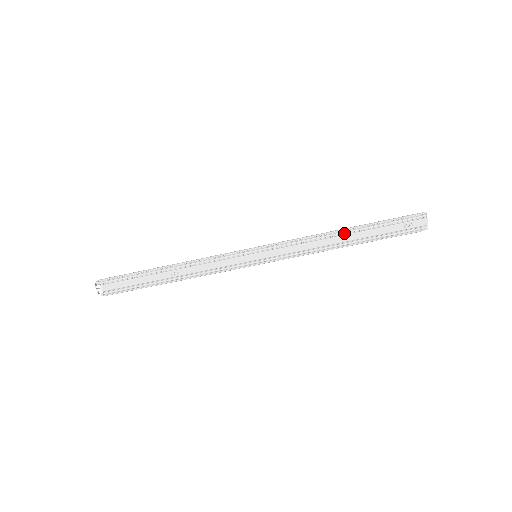
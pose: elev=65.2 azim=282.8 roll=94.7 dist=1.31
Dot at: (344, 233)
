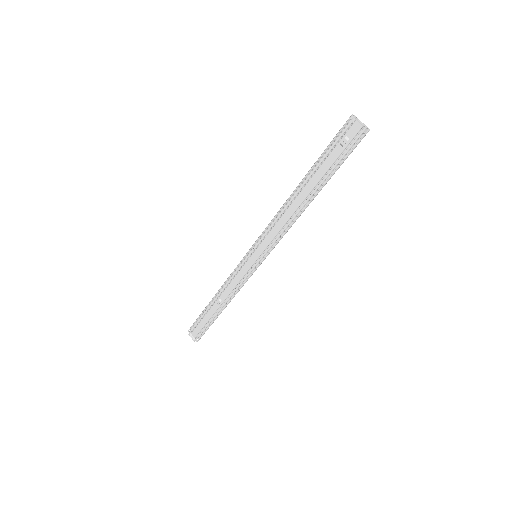
Dot at: (298, 191)
